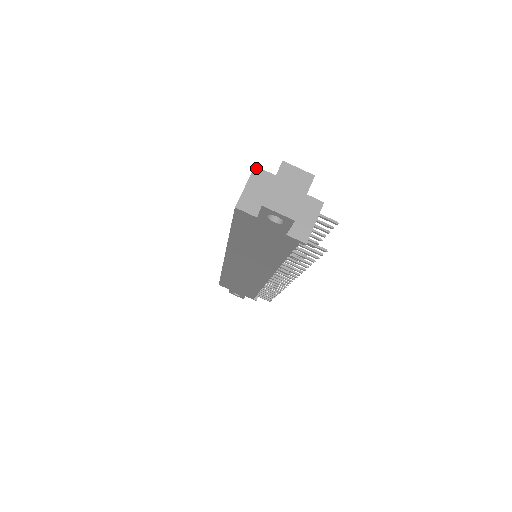
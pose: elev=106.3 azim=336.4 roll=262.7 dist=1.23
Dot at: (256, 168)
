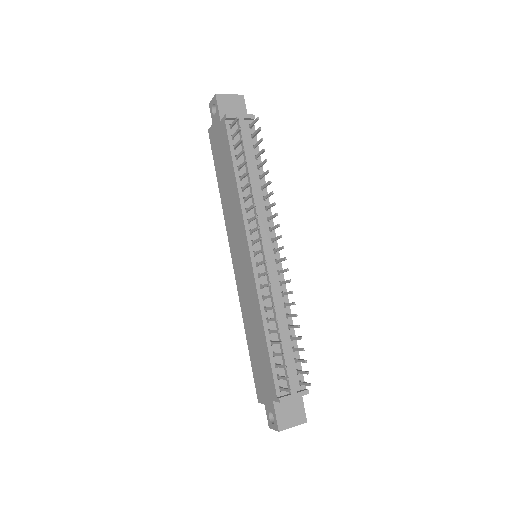
Dot at: occluded
